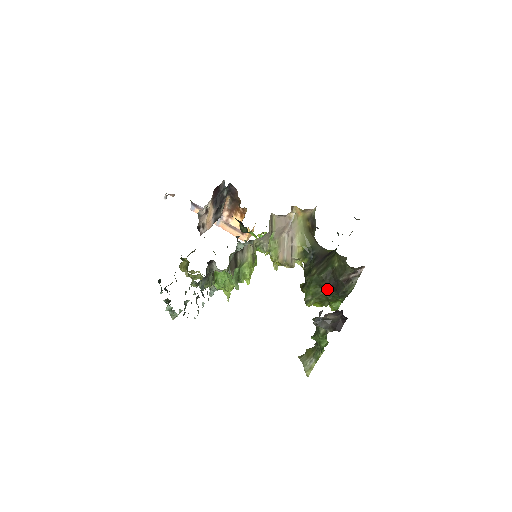
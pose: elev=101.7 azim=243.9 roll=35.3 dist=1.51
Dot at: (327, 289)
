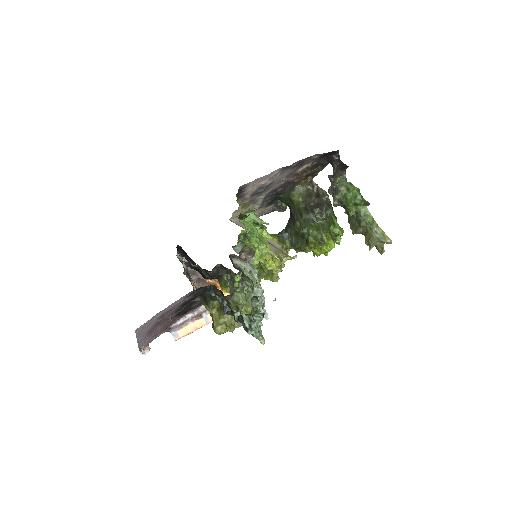
Dot at: (318, 216)
